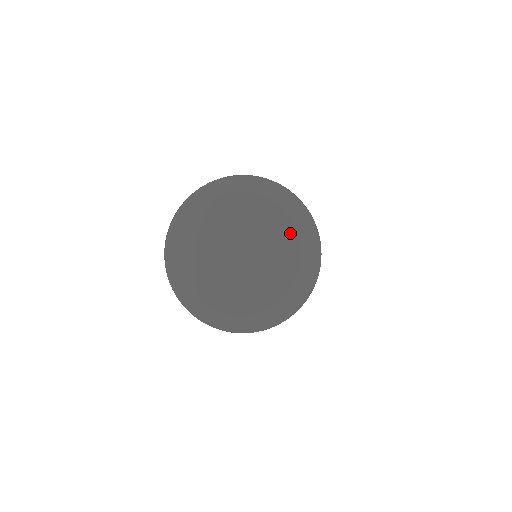
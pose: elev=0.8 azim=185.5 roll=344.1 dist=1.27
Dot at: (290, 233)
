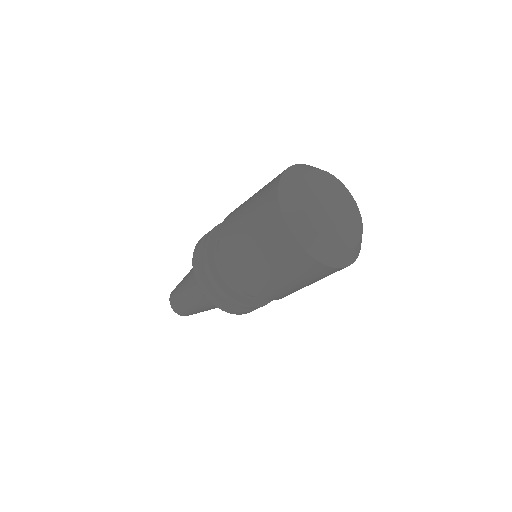
Dot at: (341, 185)
